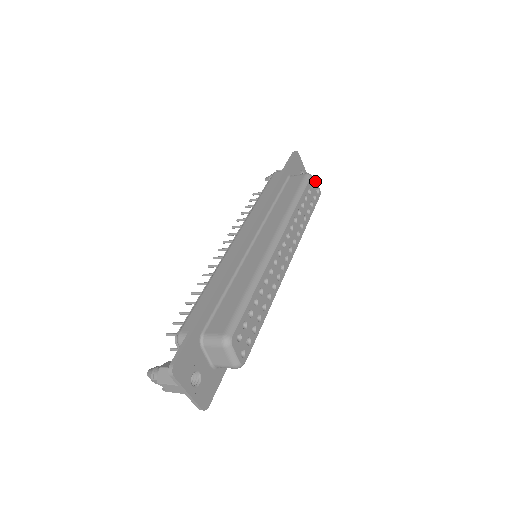
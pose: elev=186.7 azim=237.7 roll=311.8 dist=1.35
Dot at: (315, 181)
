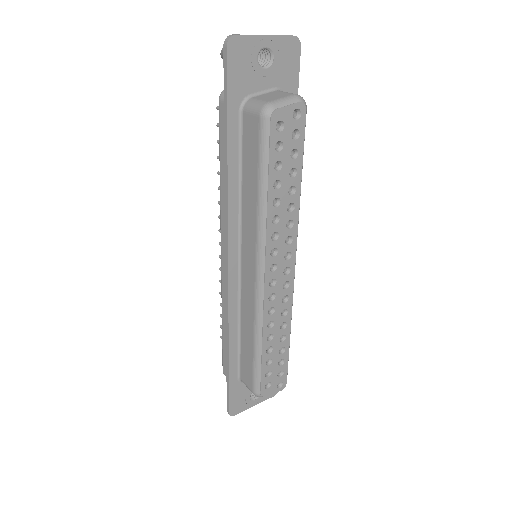
Dot at: (283, 109)
